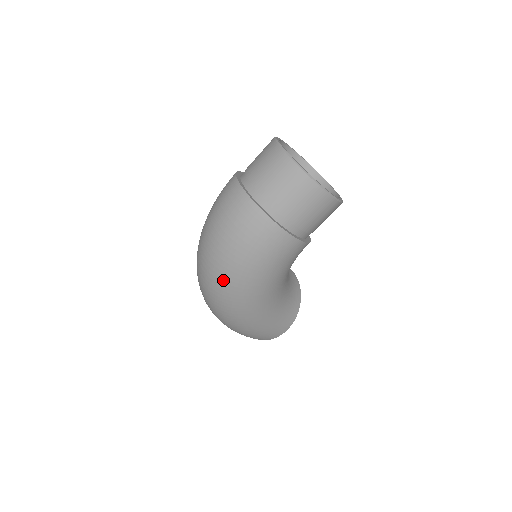
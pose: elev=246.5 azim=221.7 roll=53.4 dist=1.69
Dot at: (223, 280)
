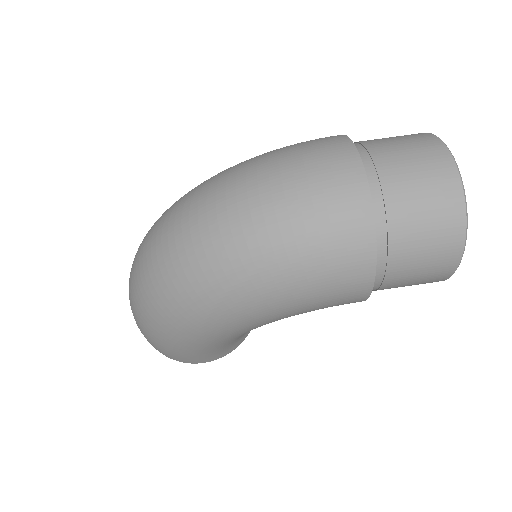
Dot at: (219, 274)
